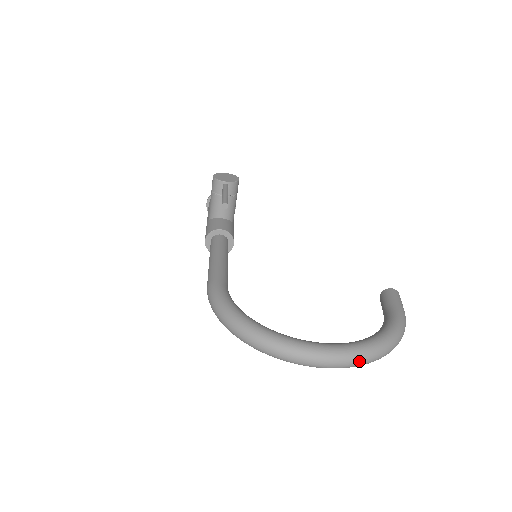
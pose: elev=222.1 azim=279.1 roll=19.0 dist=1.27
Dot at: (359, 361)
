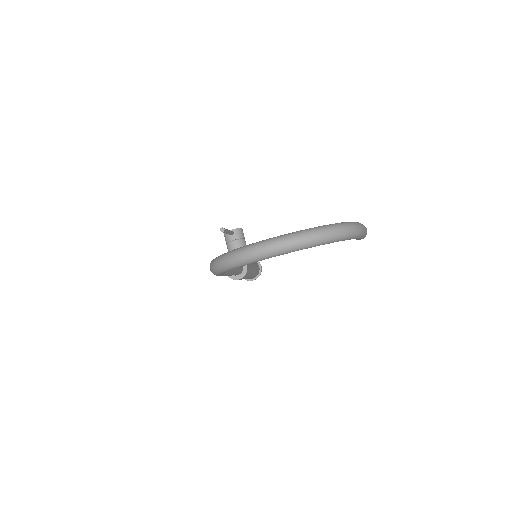
Dot at: (305, 237)
